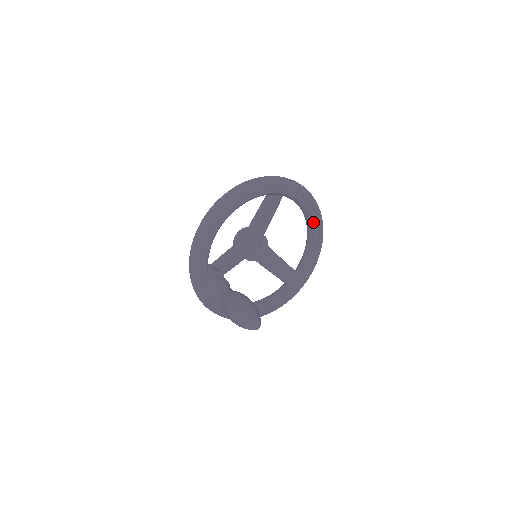
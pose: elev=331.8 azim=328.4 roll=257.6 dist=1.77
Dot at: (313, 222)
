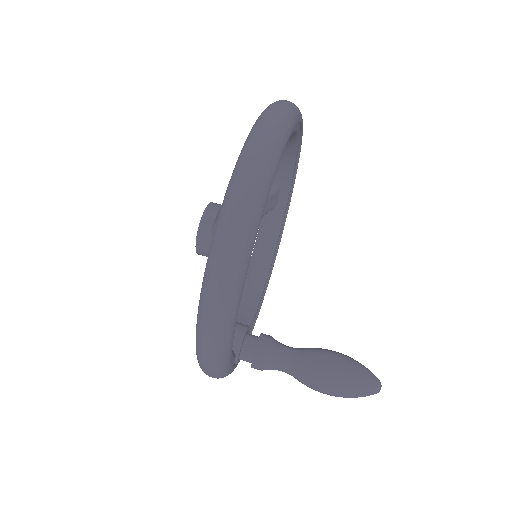
Dot at: (294, 132)
